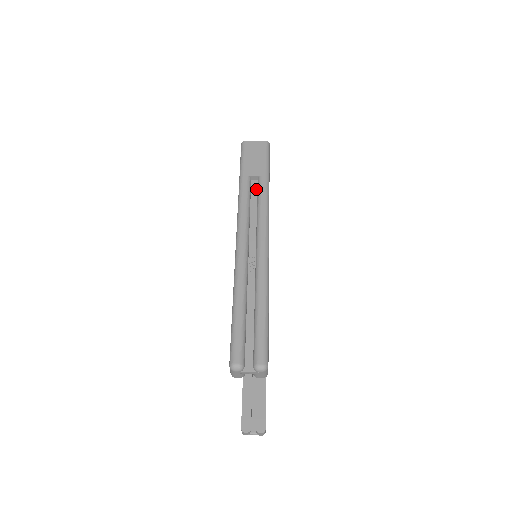
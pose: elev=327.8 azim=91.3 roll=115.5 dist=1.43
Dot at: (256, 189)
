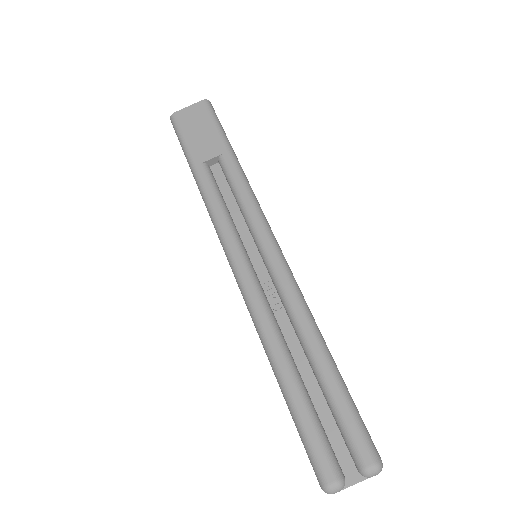
Dot at: (223, 177)
